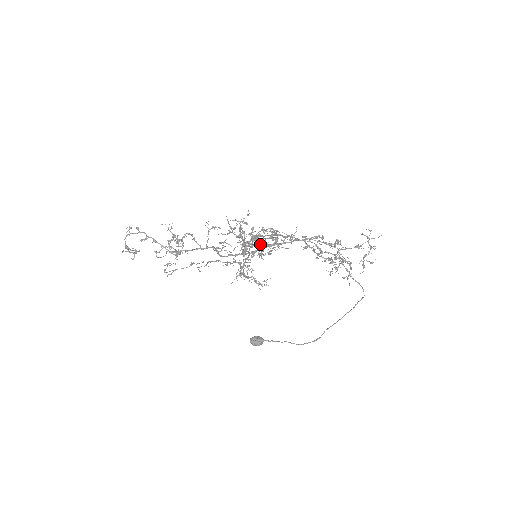
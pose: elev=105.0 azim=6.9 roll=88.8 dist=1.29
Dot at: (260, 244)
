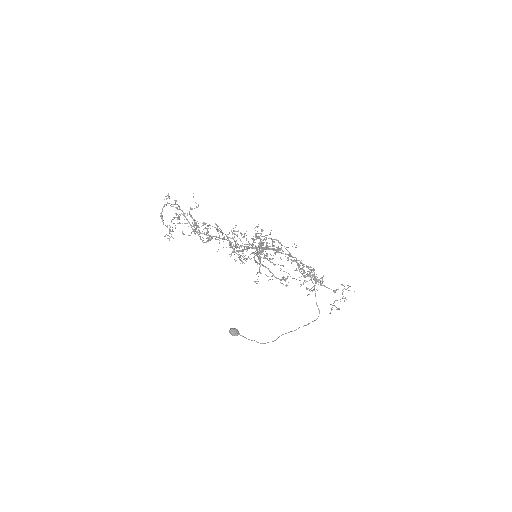
Dot at: occluded
